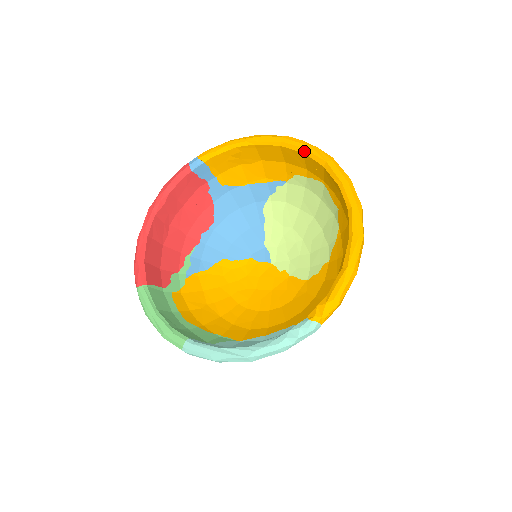
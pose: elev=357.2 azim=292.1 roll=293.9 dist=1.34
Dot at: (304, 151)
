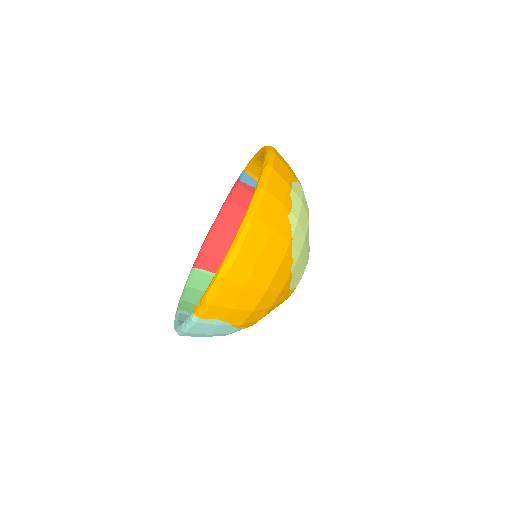
Dot at: occluded
